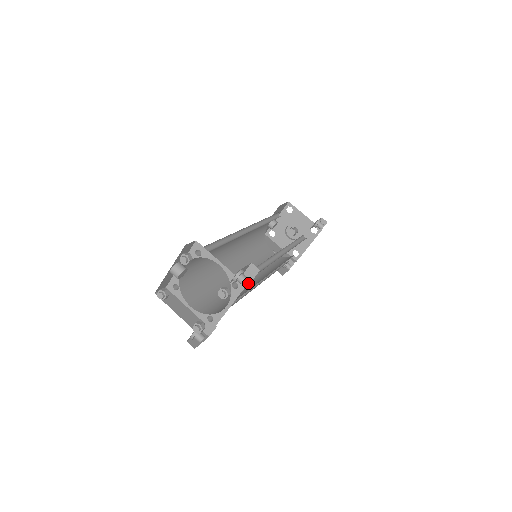
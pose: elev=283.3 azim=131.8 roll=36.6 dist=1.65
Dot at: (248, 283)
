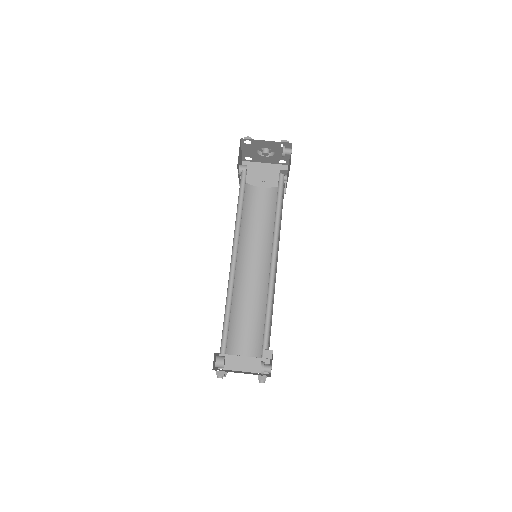
Dot at: (272, 355)
